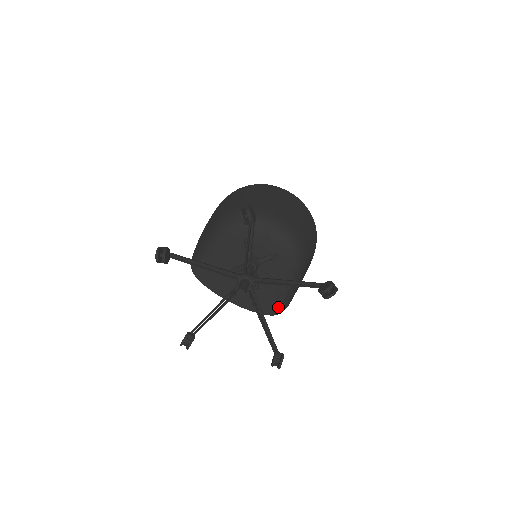
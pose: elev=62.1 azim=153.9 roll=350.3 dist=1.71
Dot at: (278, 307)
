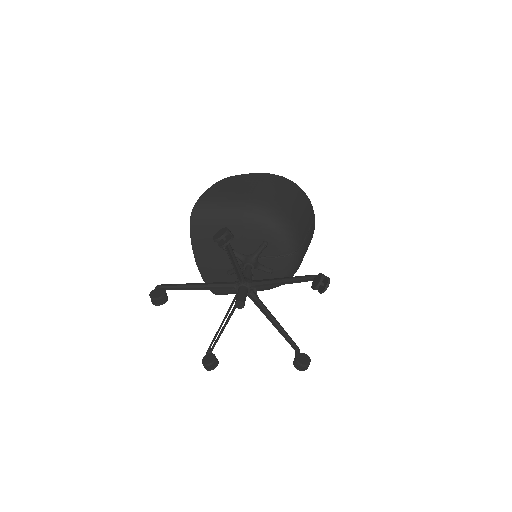
Dot at: (224, 293)
